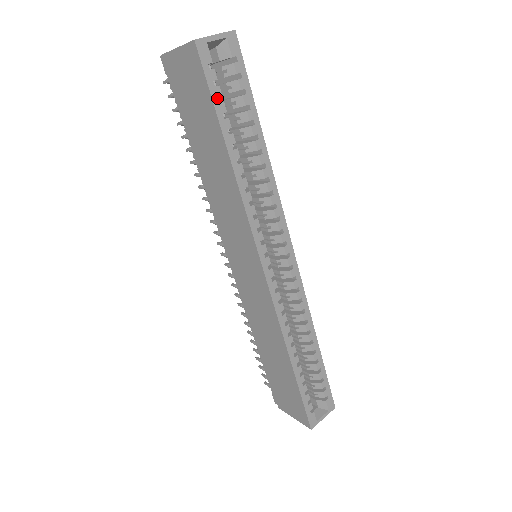
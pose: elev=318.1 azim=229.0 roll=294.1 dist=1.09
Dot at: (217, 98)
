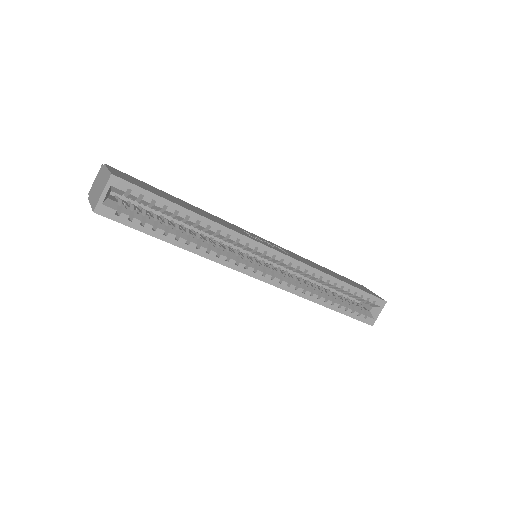
Dot at: (139, 226)
